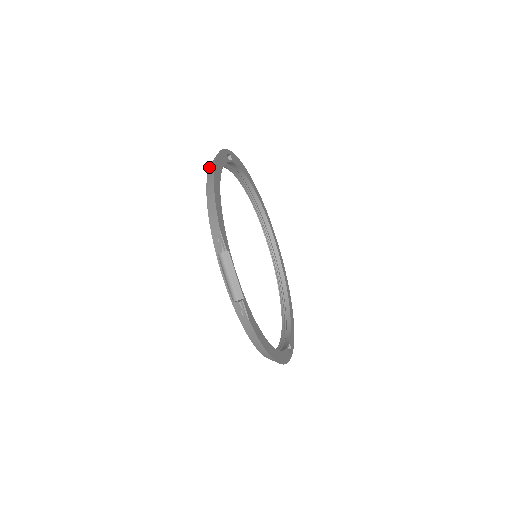
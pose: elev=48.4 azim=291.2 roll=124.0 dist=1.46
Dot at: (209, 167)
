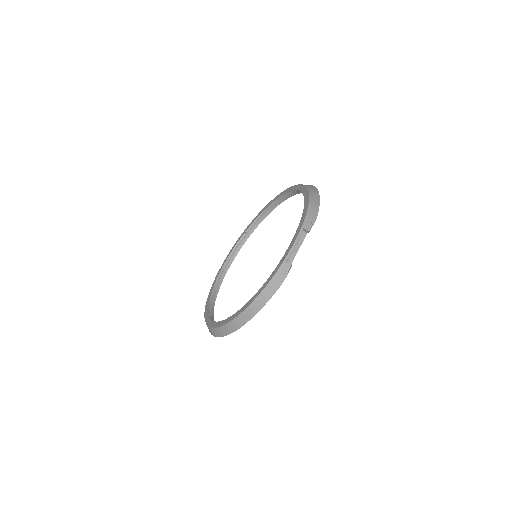
Dot at: (305, 185)
